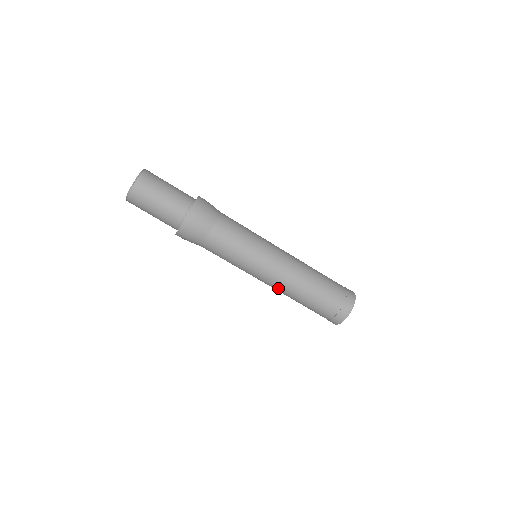
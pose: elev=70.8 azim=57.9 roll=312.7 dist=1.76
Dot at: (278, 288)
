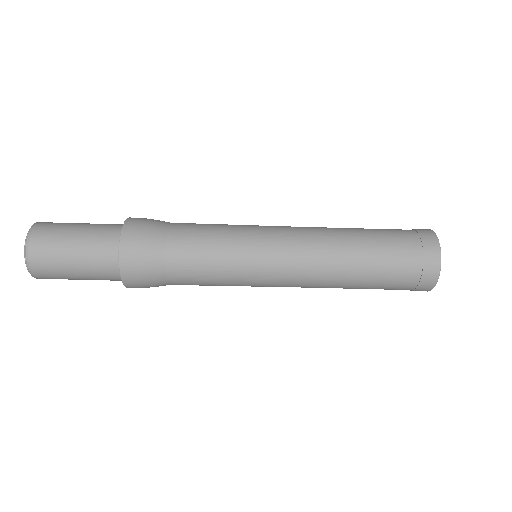
Dot at: (309, 287)
